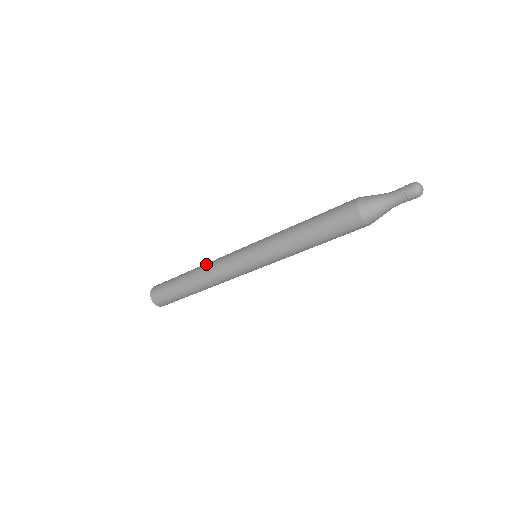
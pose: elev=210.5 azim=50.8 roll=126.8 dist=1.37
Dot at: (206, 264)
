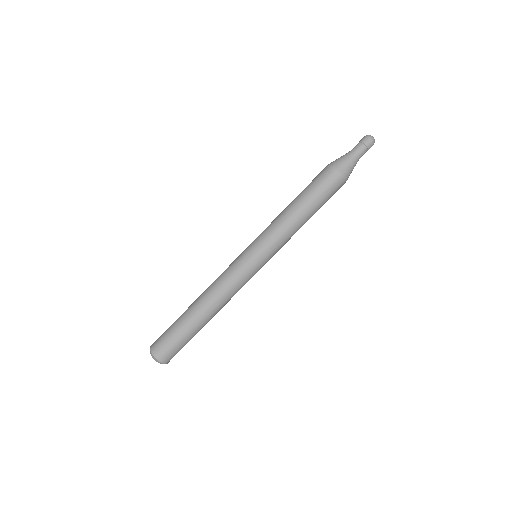
Dot at: occluded
